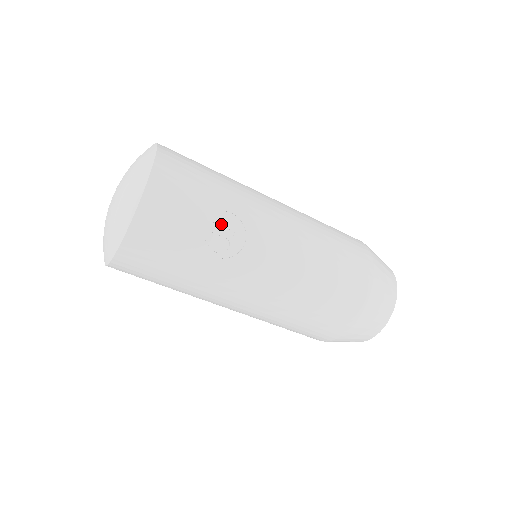
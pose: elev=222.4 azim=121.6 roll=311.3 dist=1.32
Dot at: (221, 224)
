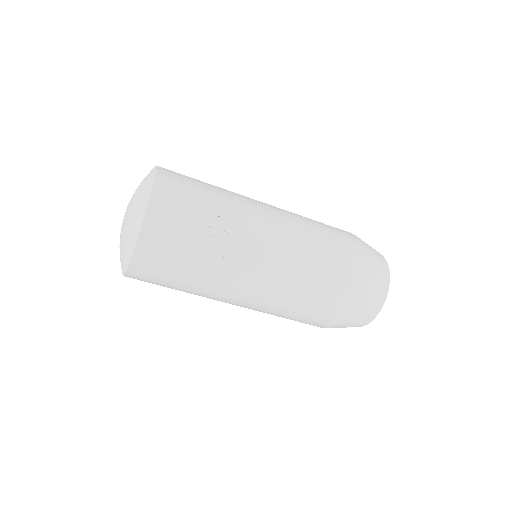
Dot at: (217, 228)
